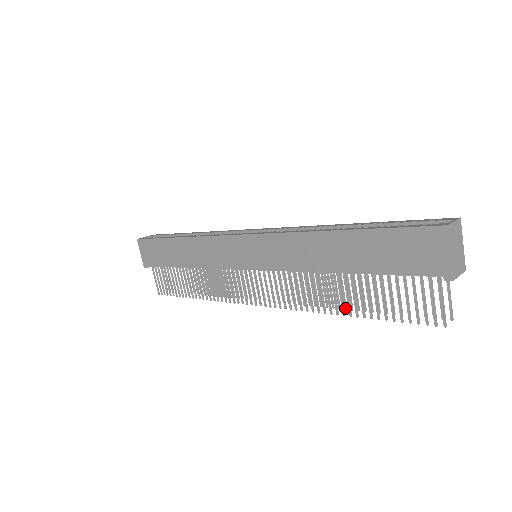
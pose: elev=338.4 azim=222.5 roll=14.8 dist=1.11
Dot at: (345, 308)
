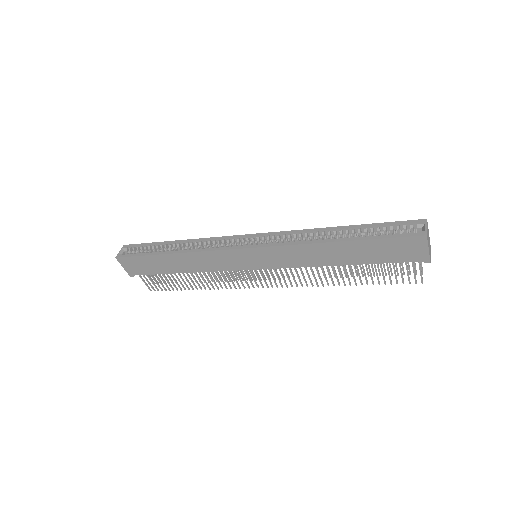
Dot at: (341, 277)
